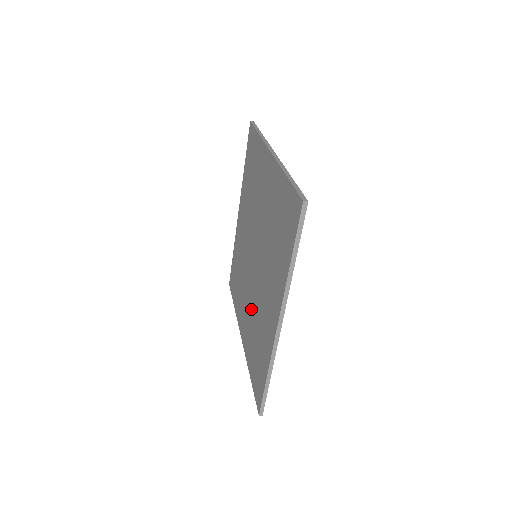
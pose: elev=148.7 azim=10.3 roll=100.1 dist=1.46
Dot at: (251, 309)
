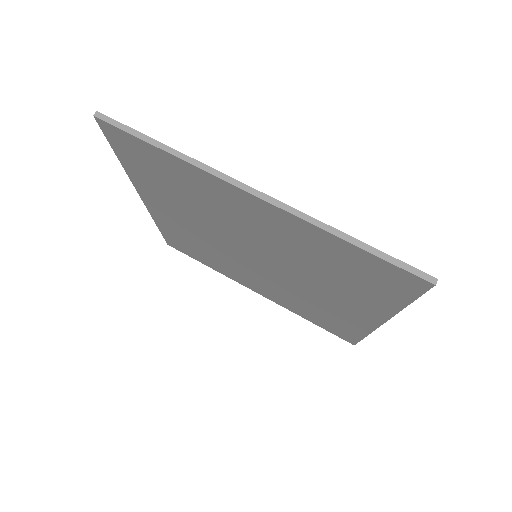
Dot at: (278, 289)
